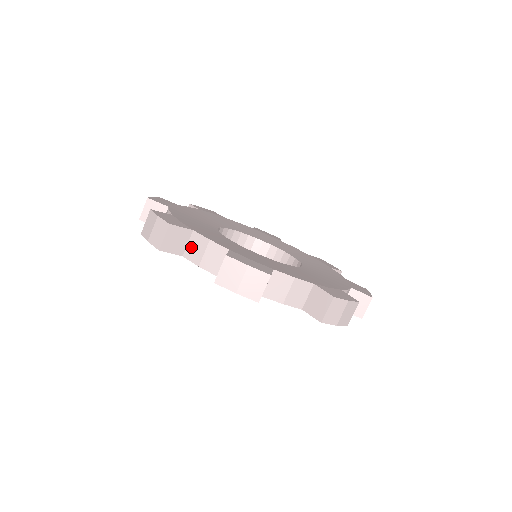
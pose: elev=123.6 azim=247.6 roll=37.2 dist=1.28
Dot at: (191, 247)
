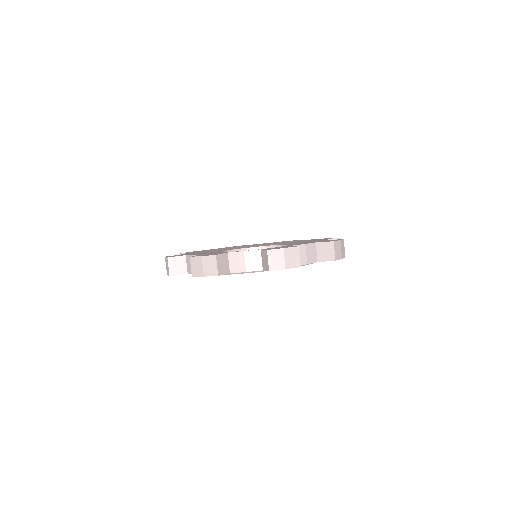
Dot at: (233, 264)
